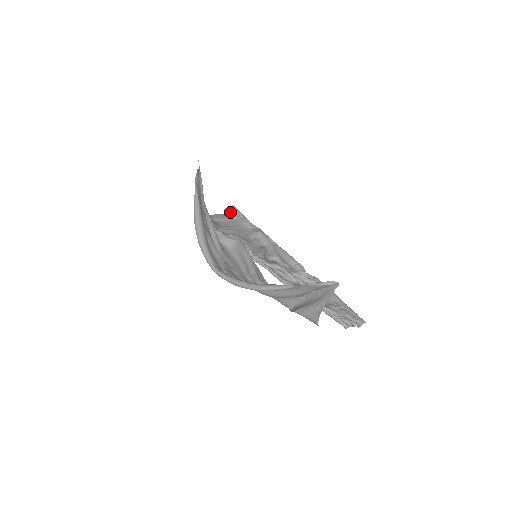
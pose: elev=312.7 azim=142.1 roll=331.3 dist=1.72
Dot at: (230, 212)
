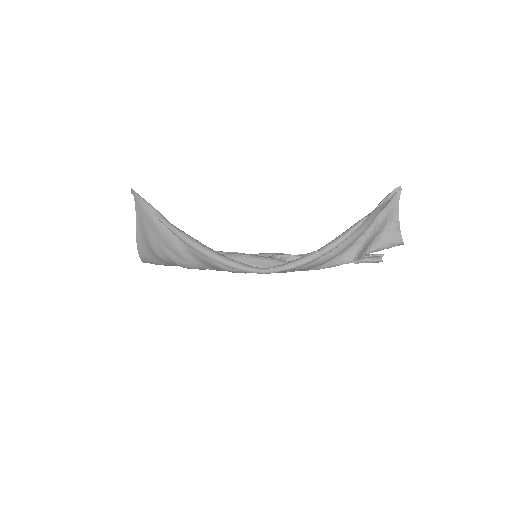
Dot at: occluded
